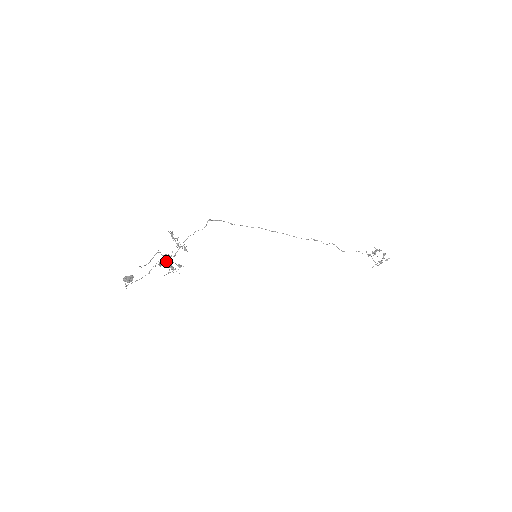
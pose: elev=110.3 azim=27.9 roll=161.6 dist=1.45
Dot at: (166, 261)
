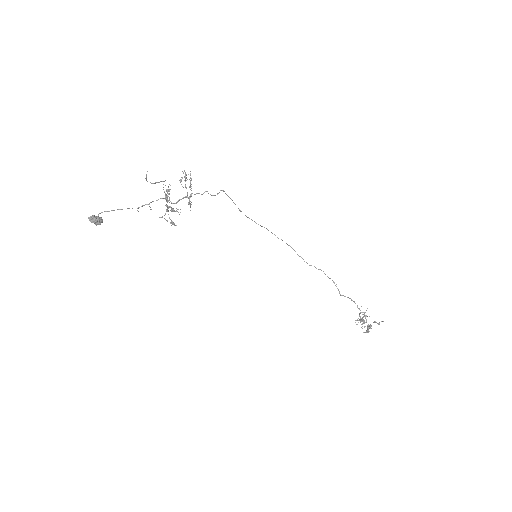
Dot at: occluded
